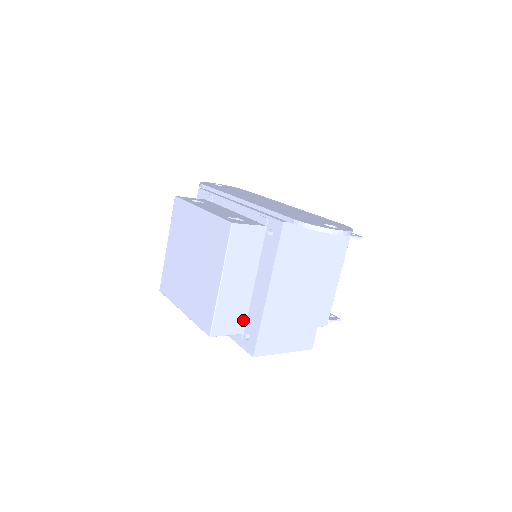
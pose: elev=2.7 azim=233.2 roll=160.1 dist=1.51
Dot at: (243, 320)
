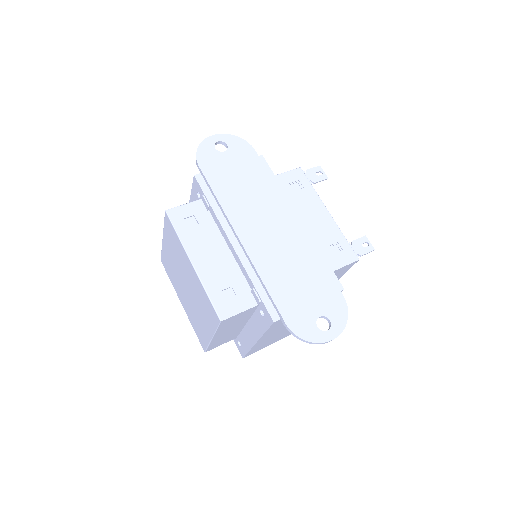
Dot at: (236, 335)
